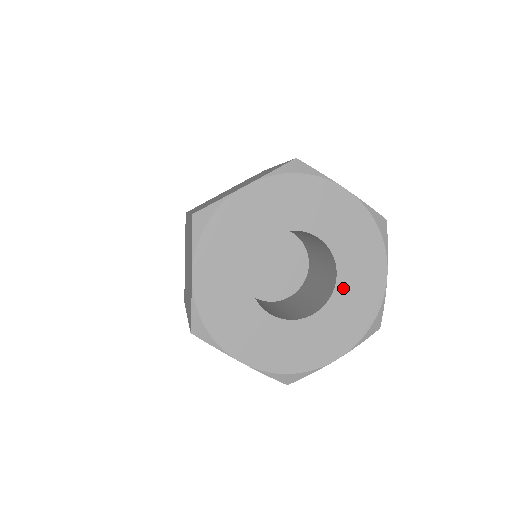
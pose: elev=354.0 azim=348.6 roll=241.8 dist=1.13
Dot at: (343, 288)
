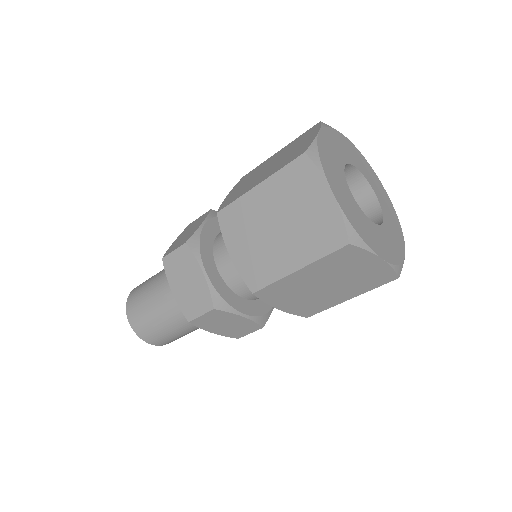
Dot at: (381, 202)
